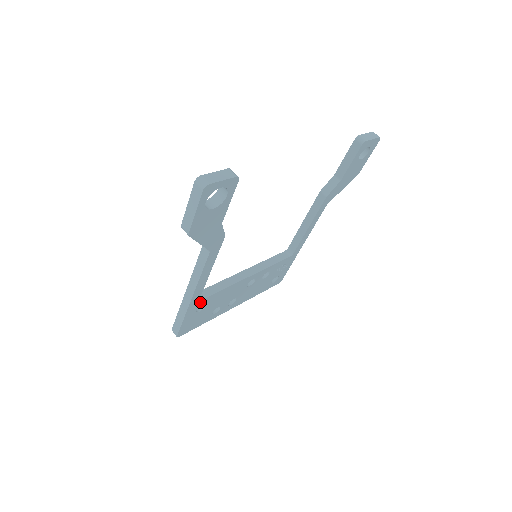
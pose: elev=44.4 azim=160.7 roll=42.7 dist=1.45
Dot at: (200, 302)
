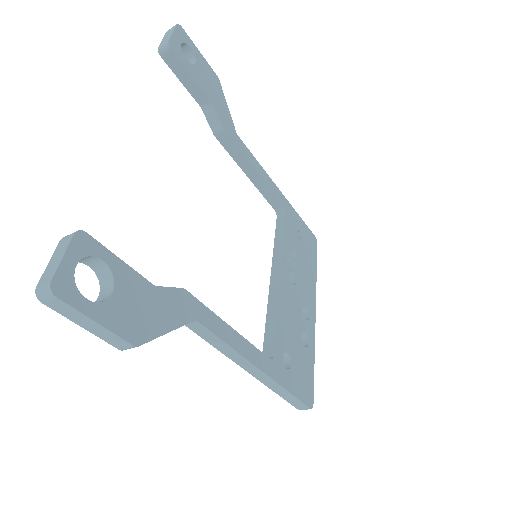
Dot at: (276, 359)
